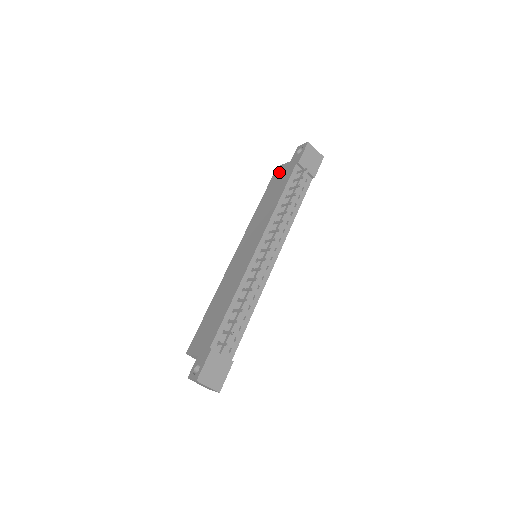
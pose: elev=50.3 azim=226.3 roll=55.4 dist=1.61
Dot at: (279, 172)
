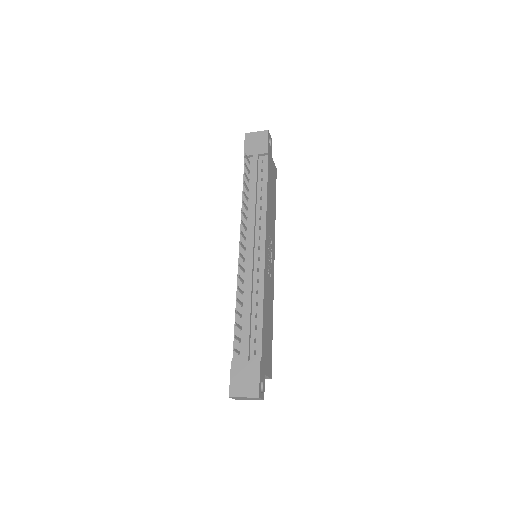
Dot at: occluded
